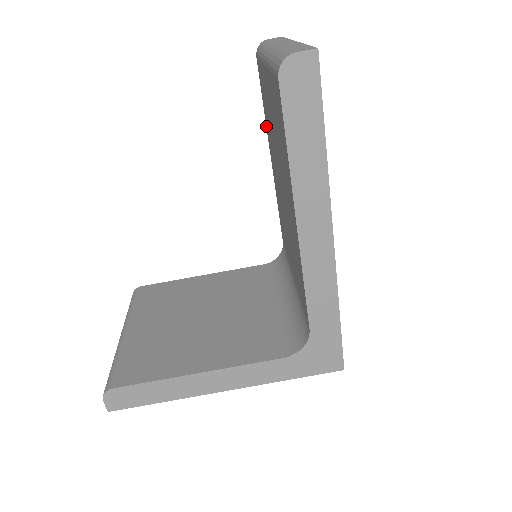
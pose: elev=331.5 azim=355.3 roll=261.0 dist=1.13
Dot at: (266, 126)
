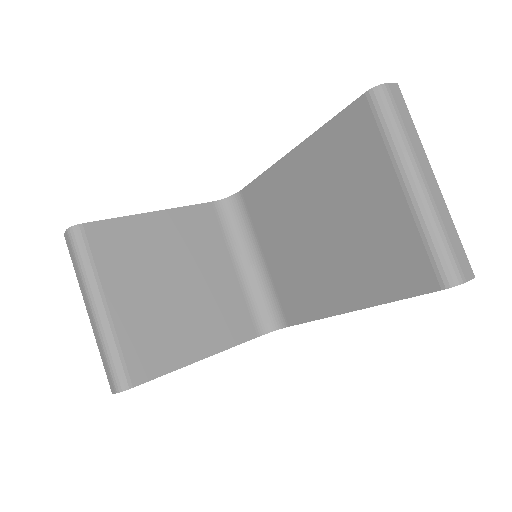
Dot at: (314, 135)
